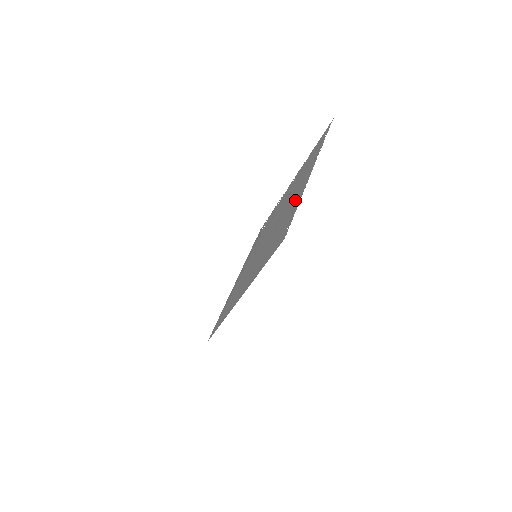
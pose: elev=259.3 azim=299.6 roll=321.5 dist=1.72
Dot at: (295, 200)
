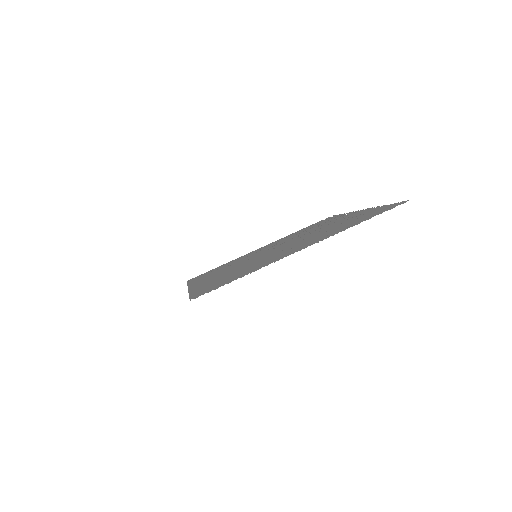
Dot at: (271, 260)
